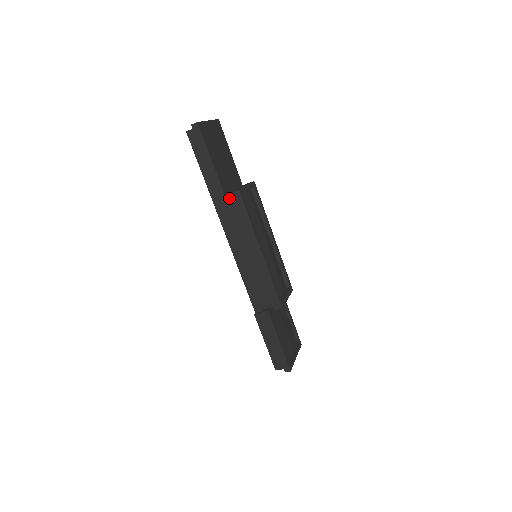
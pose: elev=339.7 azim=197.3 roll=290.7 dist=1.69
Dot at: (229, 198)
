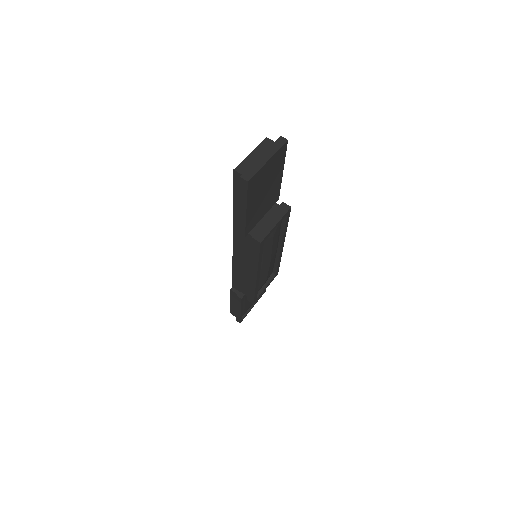
Dot at: (249, 235)
